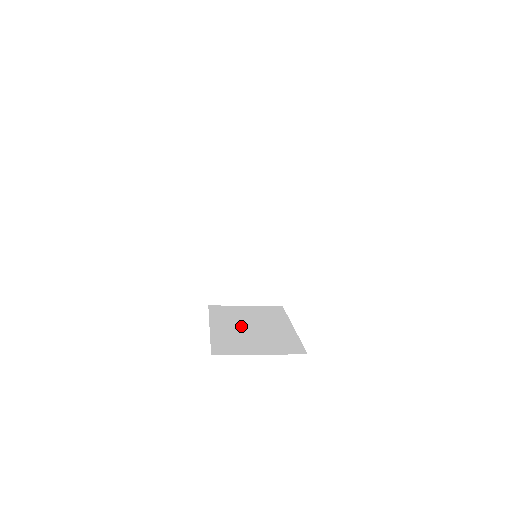
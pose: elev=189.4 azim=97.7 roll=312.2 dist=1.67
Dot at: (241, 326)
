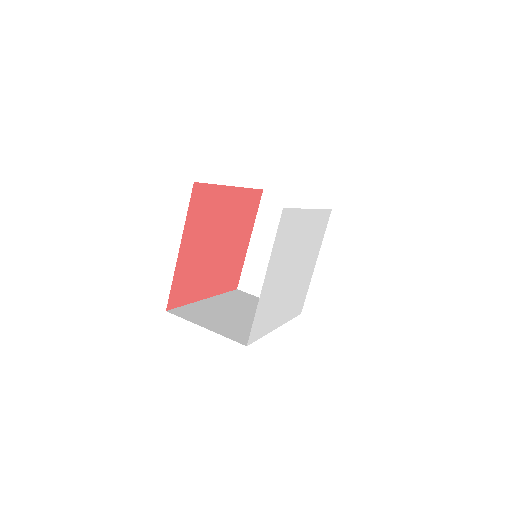
Dot at: occluded
